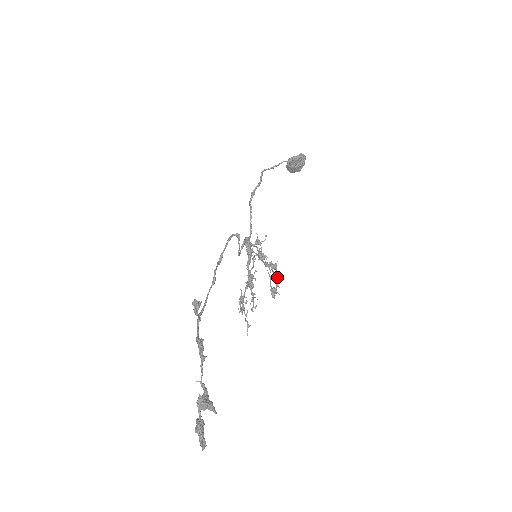
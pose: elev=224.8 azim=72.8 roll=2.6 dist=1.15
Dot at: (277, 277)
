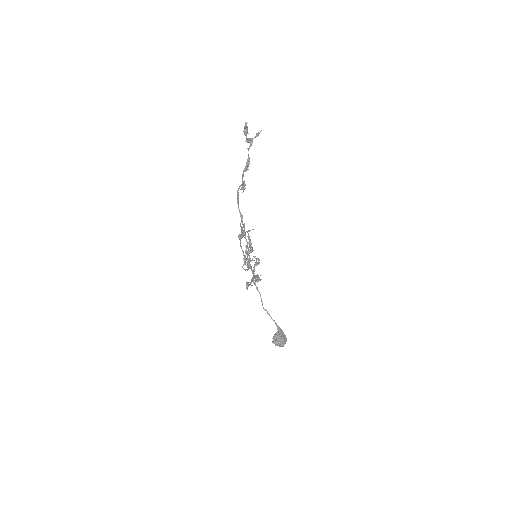
Dot at: occluded
